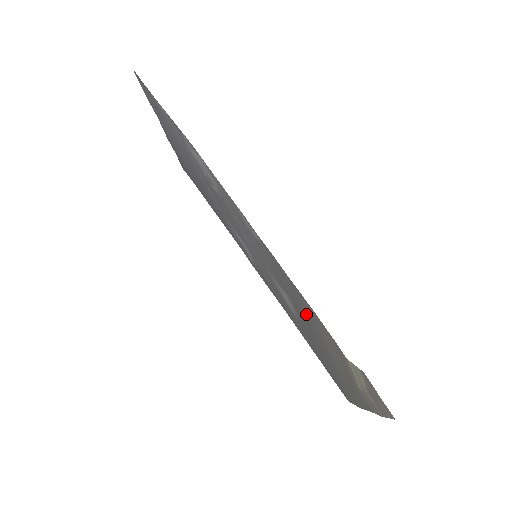
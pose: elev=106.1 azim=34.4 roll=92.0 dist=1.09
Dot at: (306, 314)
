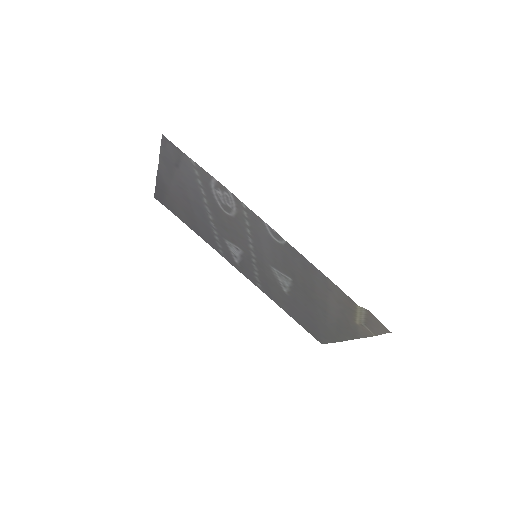
Dot at: (314, 286)
